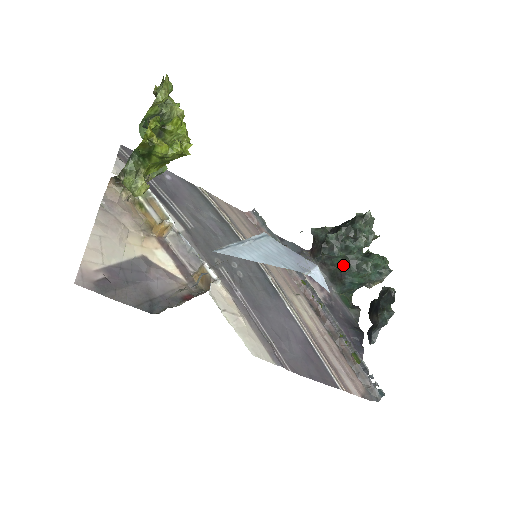
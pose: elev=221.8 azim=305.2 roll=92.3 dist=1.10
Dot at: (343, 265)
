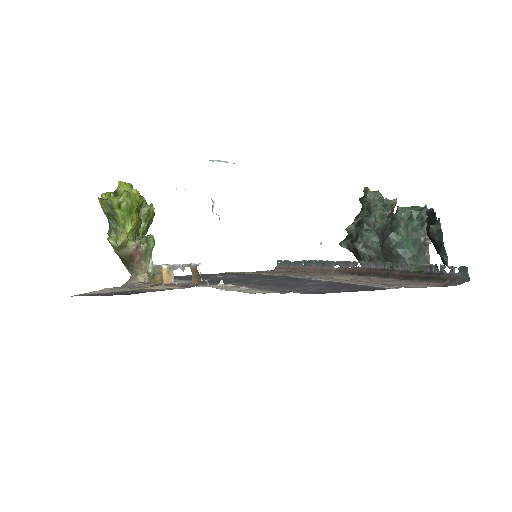
Dot at: (381, 241)
